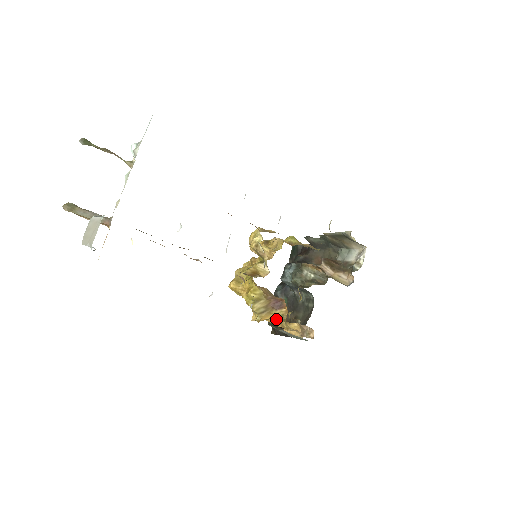
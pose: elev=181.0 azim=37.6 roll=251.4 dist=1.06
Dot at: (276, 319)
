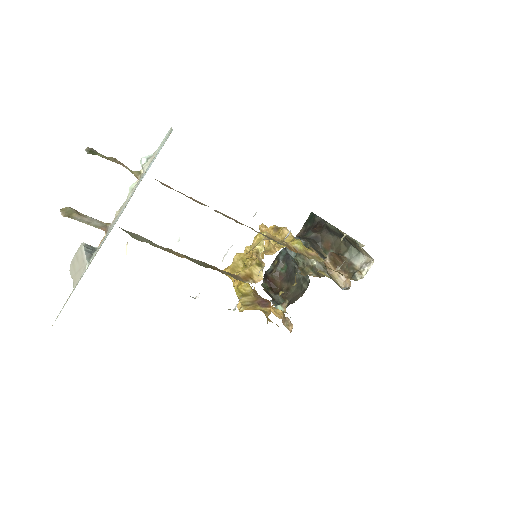
Dot at: occluded
